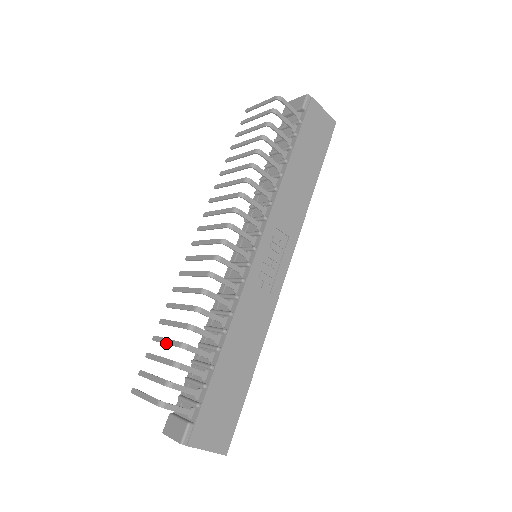
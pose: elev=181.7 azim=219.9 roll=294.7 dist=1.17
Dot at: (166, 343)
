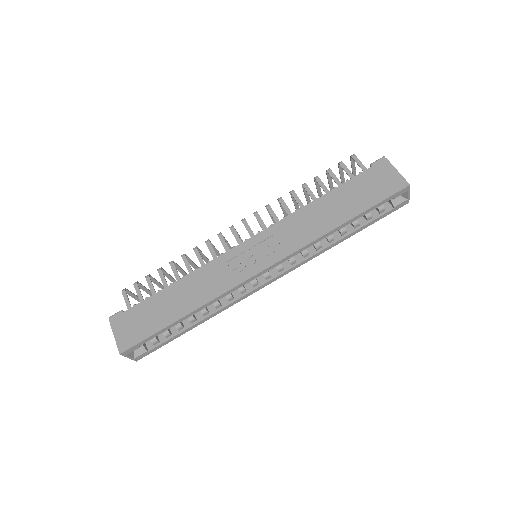
Dot at: (167, 276)
